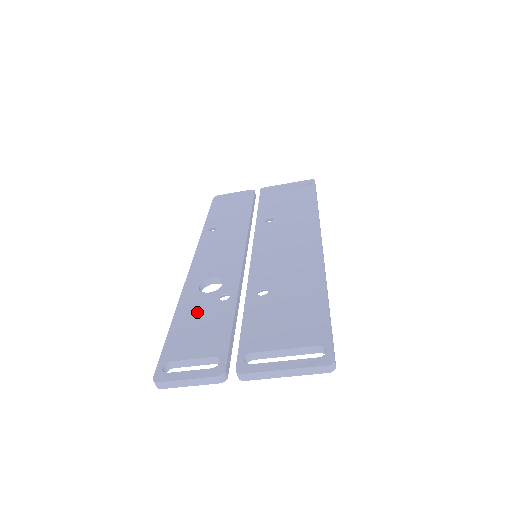
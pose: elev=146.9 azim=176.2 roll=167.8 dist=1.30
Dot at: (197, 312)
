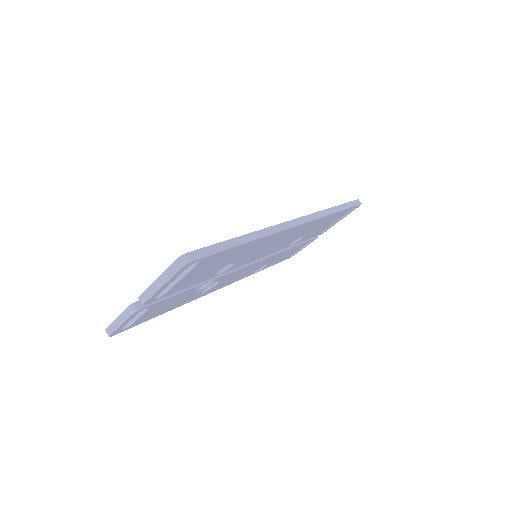
Dot at: occluded
